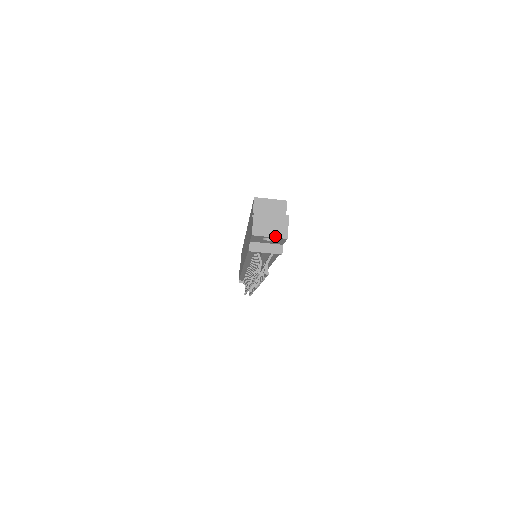
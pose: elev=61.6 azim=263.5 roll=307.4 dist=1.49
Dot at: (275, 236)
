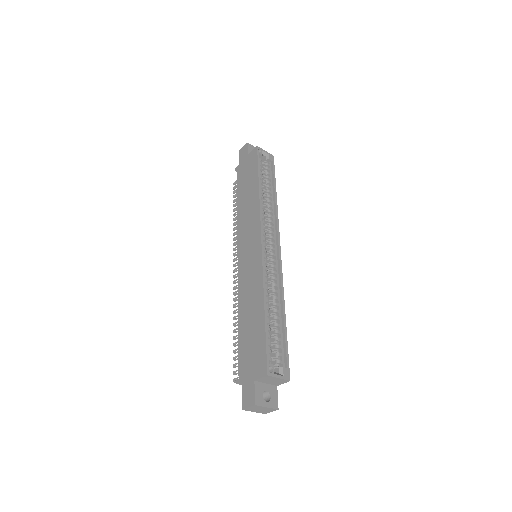
Dot at: (258, 412)
